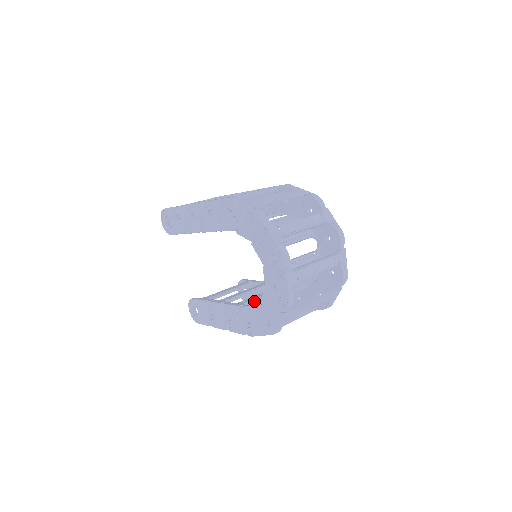
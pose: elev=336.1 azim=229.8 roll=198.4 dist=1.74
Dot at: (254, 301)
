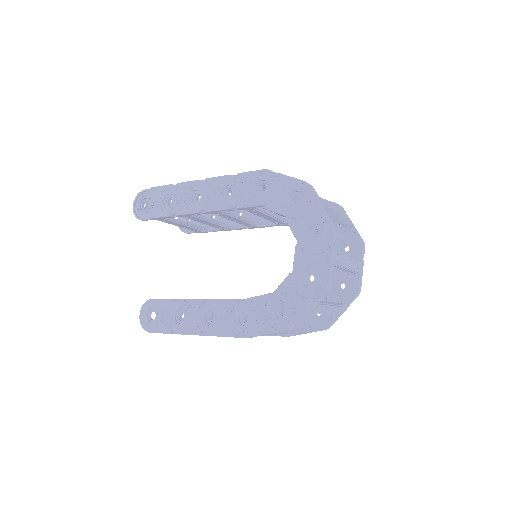
Dot at: occluded
